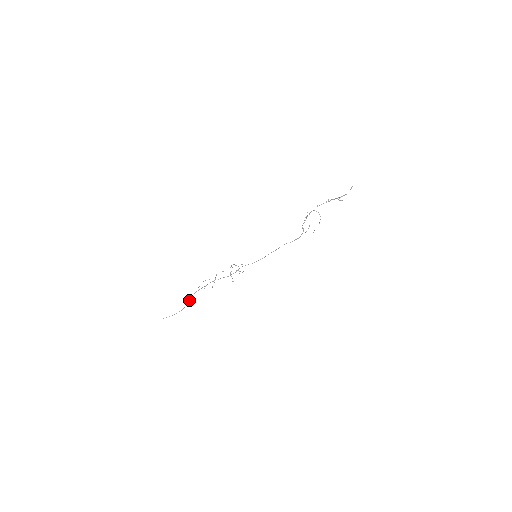
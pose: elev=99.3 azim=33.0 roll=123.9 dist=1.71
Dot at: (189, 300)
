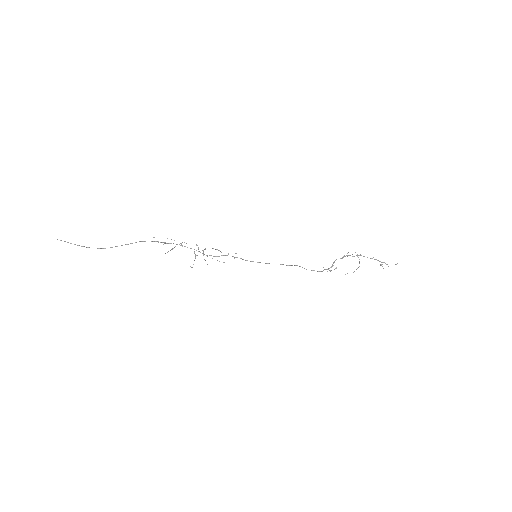
Dot at: (125, 244)
